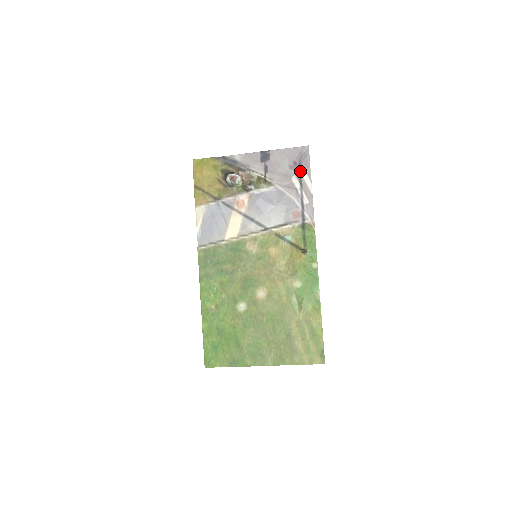
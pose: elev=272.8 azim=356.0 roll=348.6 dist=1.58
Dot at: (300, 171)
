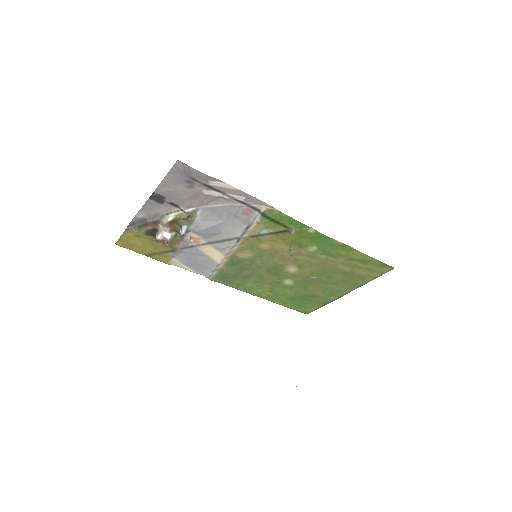
Dot at: (202, 184)
